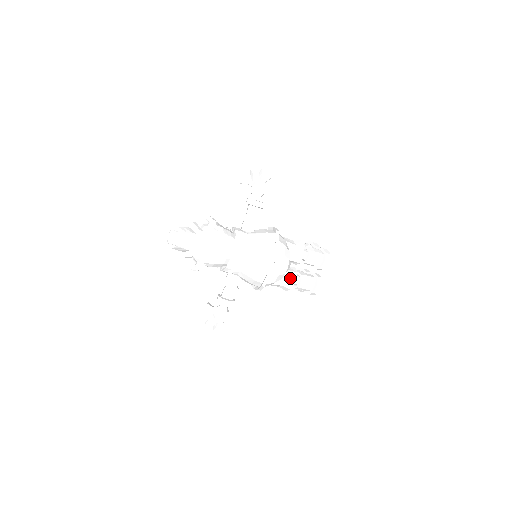
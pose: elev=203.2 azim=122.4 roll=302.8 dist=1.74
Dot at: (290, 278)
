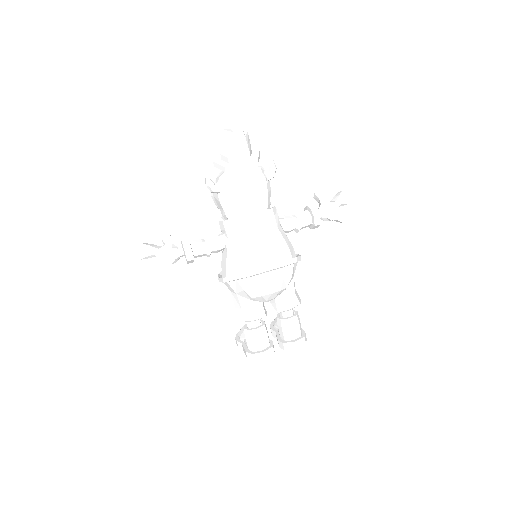
Dot at: (256, 311)
